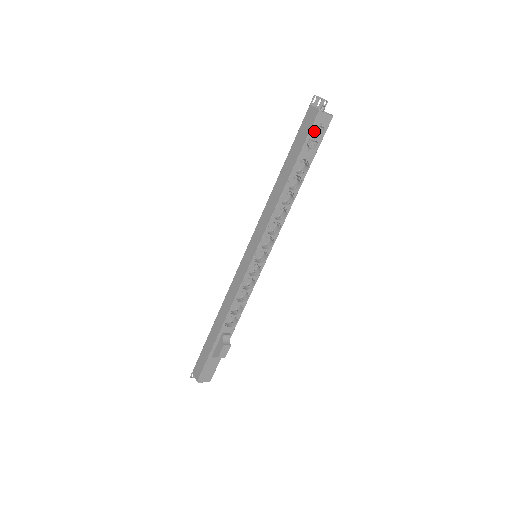
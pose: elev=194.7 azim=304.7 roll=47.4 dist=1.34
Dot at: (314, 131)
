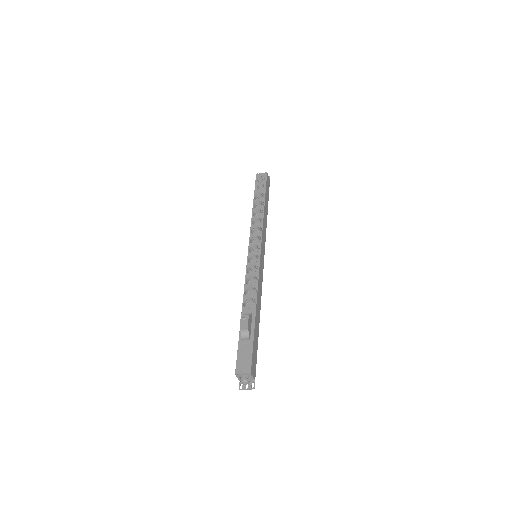
Dot at: (259, 182)
